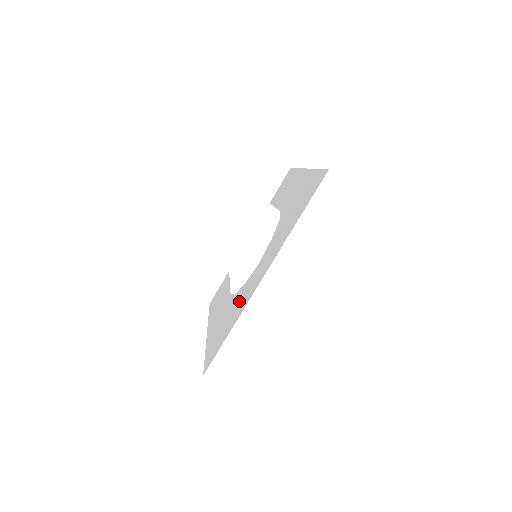
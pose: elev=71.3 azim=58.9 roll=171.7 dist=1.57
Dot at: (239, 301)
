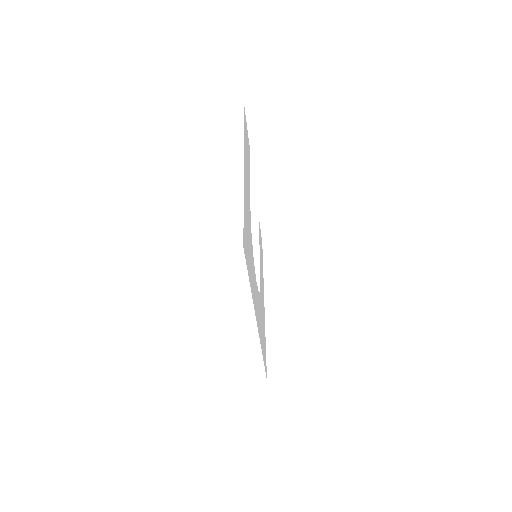
Dot at: (260, 318)
